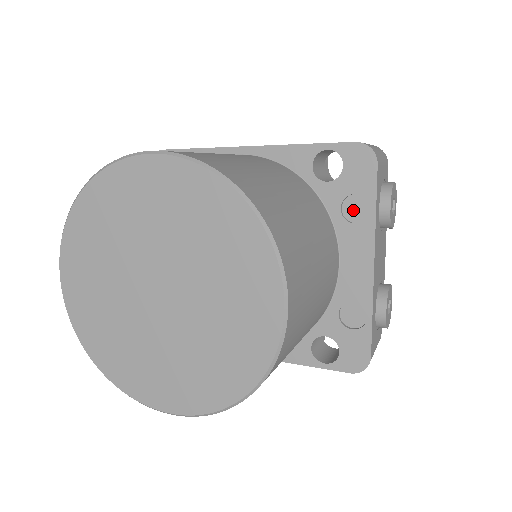
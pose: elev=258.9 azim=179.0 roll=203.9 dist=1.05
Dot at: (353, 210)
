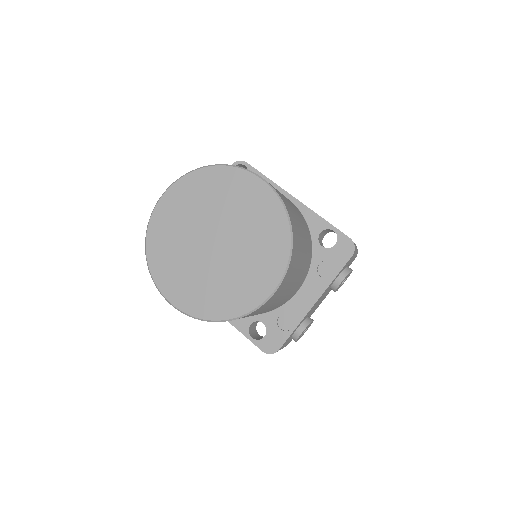
Dot at: (324, 269)
